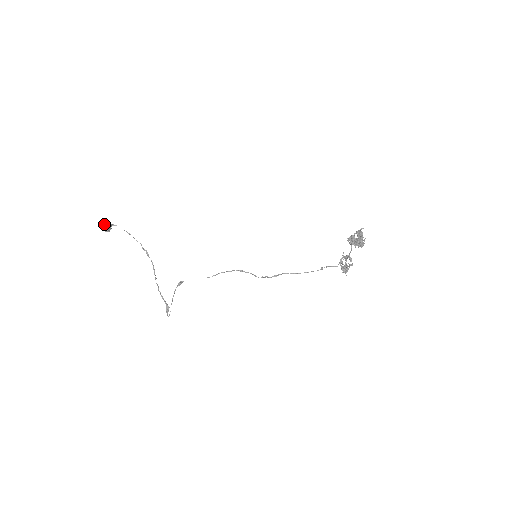
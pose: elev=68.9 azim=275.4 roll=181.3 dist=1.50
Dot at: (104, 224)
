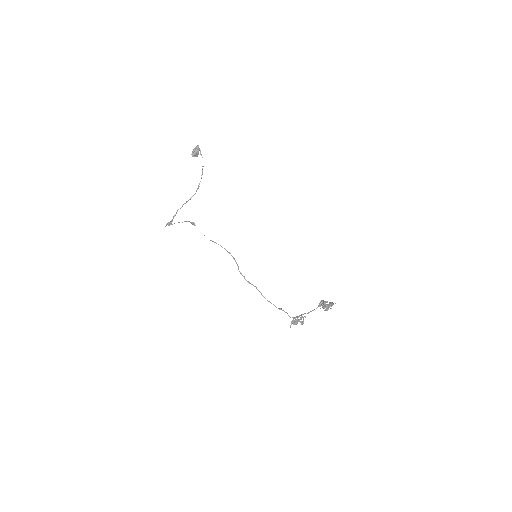
Dot at: (197, 149)
